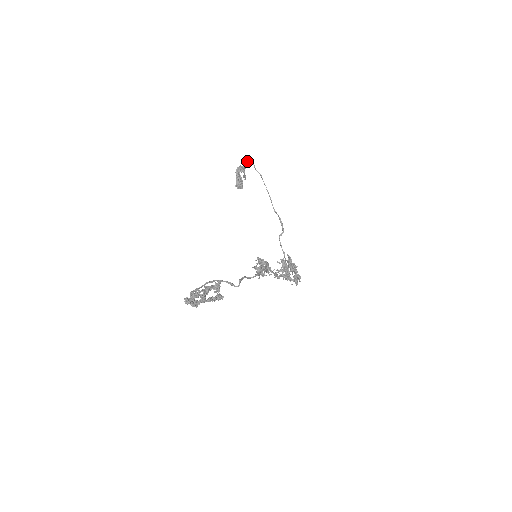
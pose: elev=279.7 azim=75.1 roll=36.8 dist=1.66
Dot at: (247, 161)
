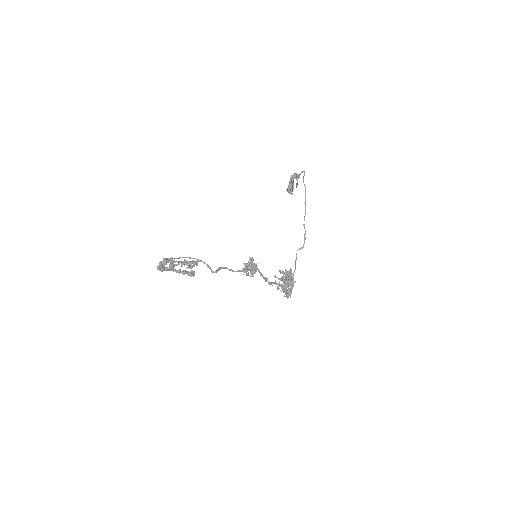
Dot at: (302, 171)
